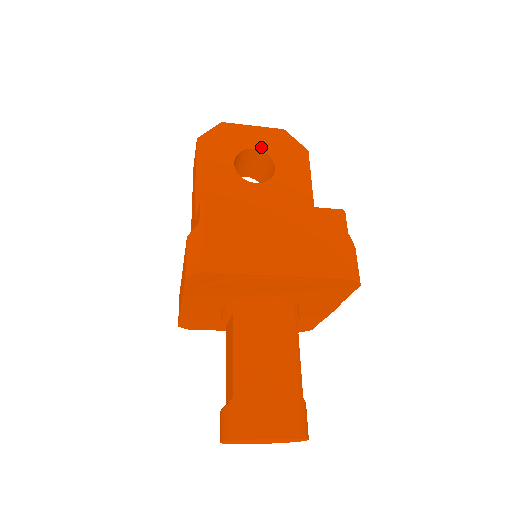
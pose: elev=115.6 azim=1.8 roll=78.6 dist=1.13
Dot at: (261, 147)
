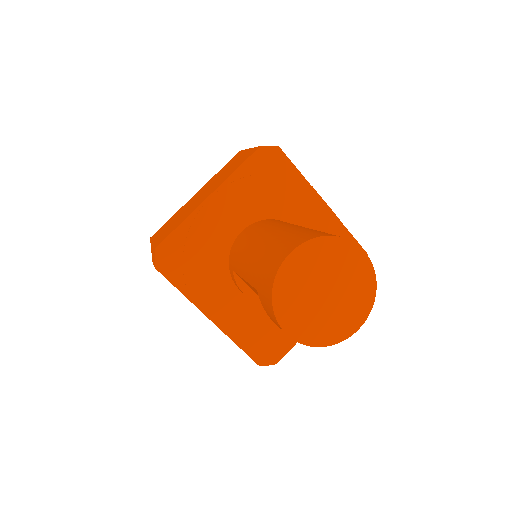
Dot at: occluded
